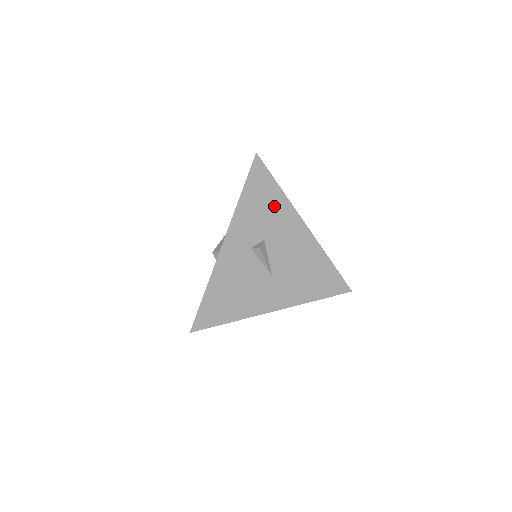
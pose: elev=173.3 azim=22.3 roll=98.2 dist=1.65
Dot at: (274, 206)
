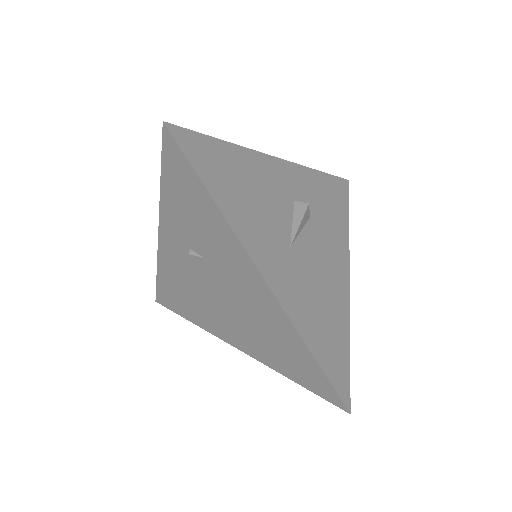
Dot at: (336, 219)
